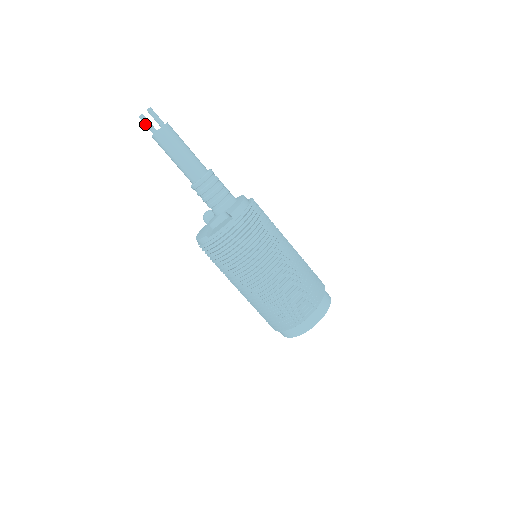
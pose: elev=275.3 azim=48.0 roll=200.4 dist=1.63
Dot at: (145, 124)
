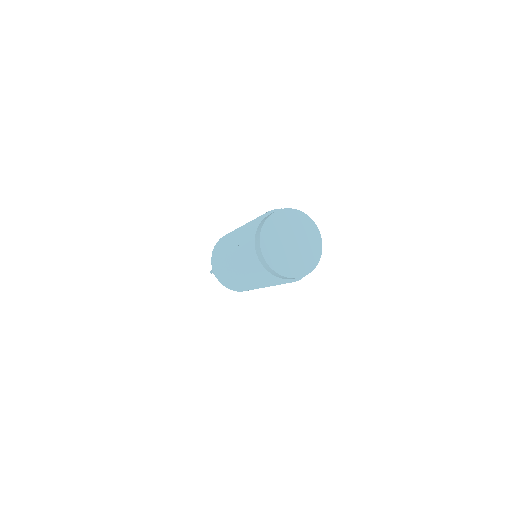
Dot at: (211, 271)
